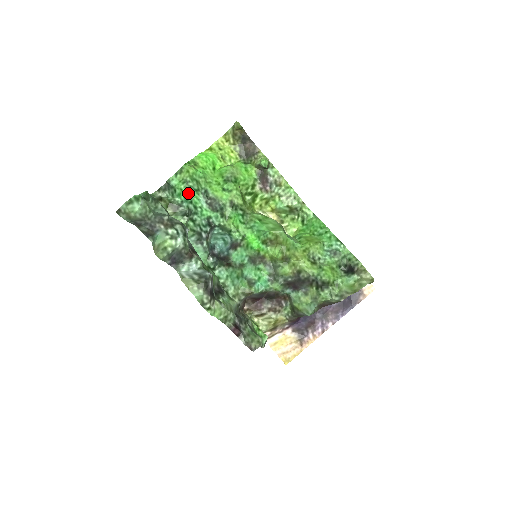
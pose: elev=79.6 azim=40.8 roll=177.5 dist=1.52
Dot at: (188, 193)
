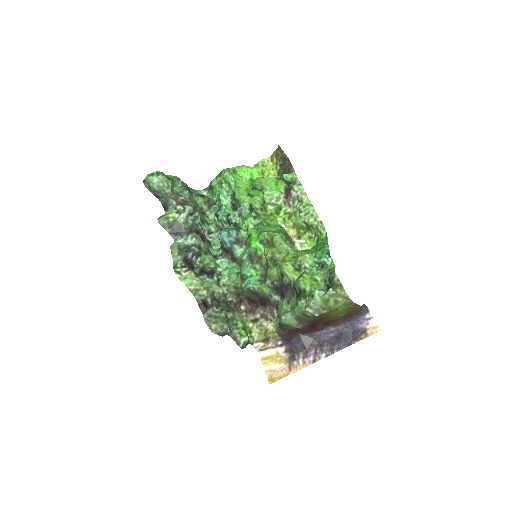
Dot at: (220, 192)
